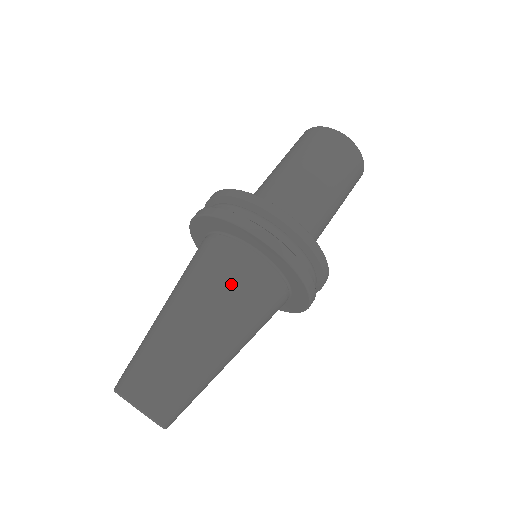
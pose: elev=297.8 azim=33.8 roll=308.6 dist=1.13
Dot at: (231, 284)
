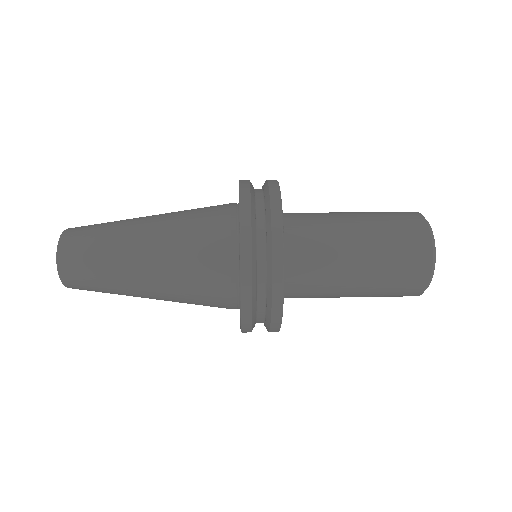
Dot at: (198, 208)
